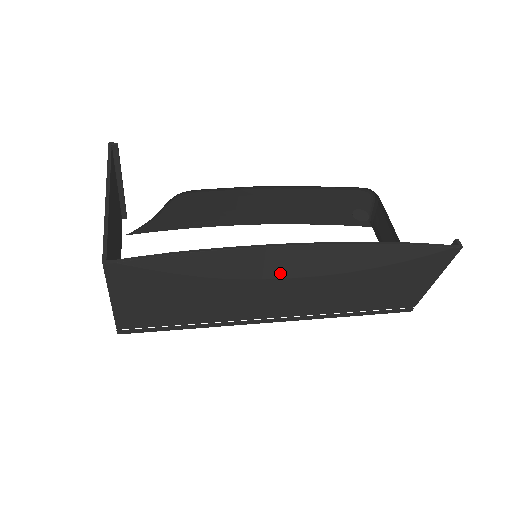
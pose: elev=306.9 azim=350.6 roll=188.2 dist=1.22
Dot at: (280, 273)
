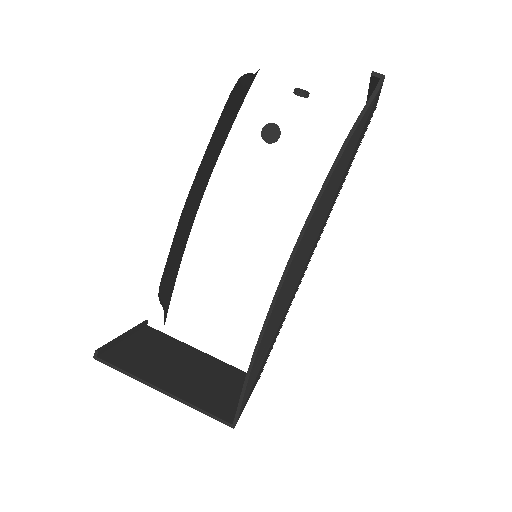
Dot at: (300, 273)
